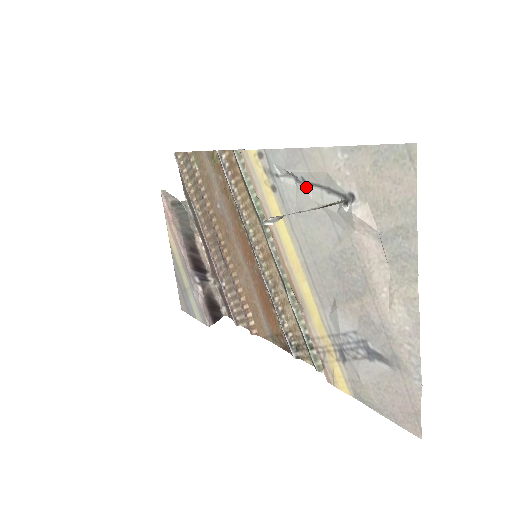
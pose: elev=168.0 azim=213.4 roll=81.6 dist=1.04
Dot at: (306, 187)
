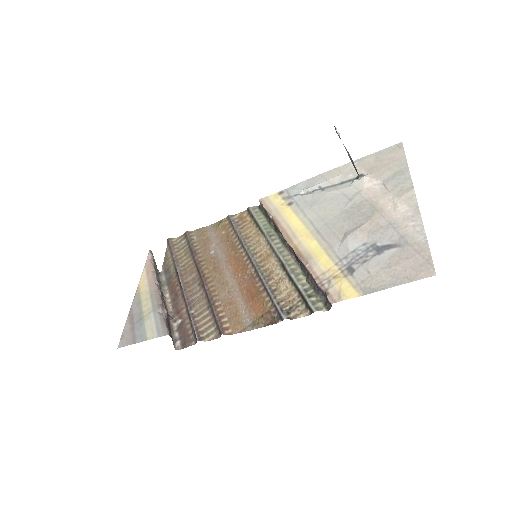
Dot at: (322, 190)
